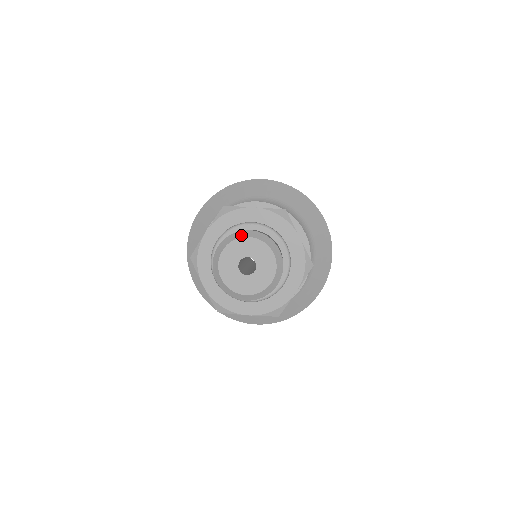
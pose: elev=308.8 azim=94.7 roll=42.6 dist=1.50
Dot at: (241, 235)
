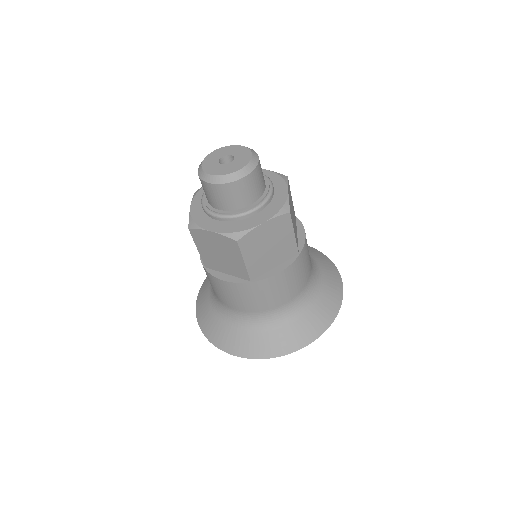
Dot at: (235, 145)
